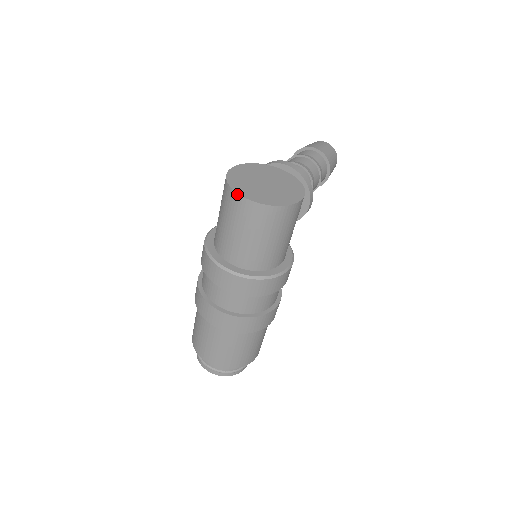
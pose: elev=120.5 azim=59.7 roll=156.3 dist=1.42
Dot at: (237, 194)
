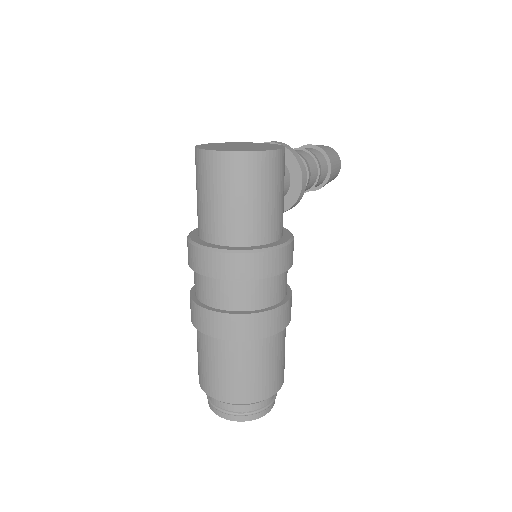
Dot at: (203, 150)
